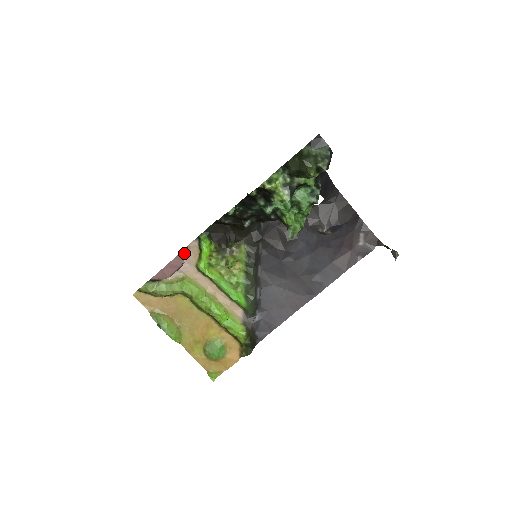
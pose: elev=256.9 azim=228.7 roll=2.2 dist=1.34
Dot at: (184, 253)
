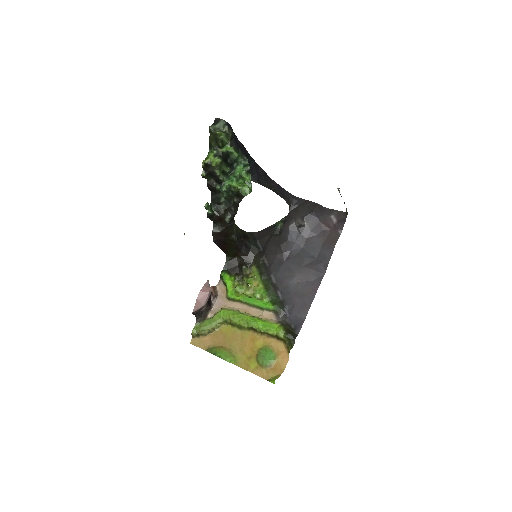
Dot at: (213, 290)
